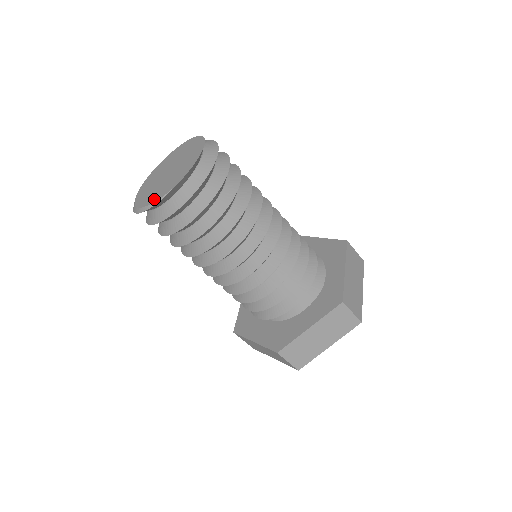
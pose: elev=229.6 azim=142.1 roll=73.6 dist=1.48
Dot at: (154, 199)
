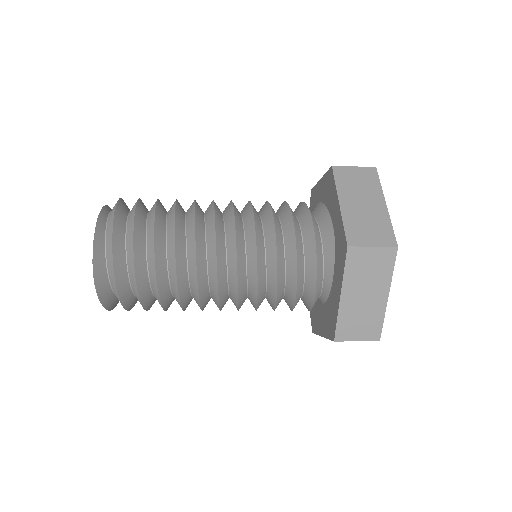
Dot at: occluded
